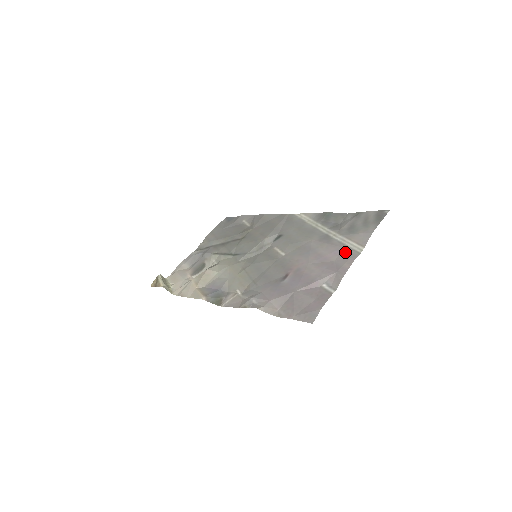
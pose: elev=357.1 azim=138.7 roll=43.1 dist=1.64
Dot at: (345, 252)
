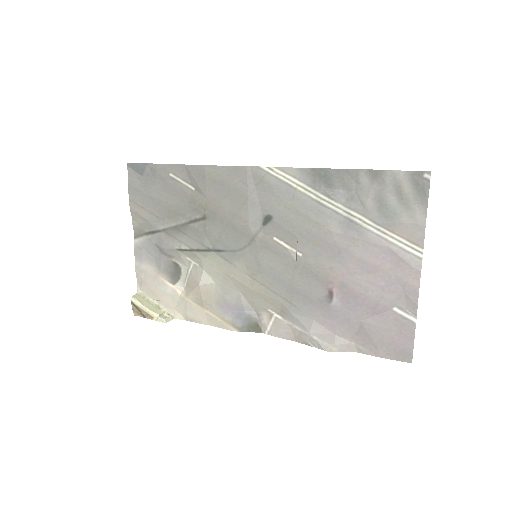
Dot at: (399, 258)
